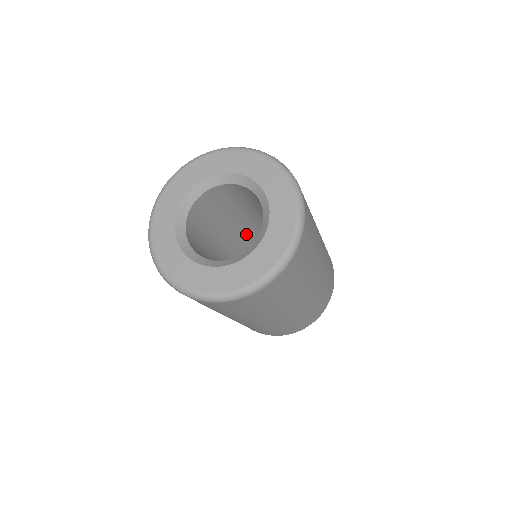
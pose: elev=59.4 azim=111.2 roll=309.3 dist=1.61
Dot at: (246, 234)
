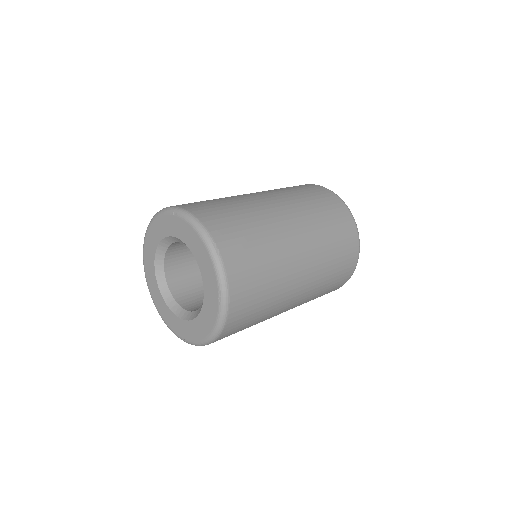
Dot at: occluded
